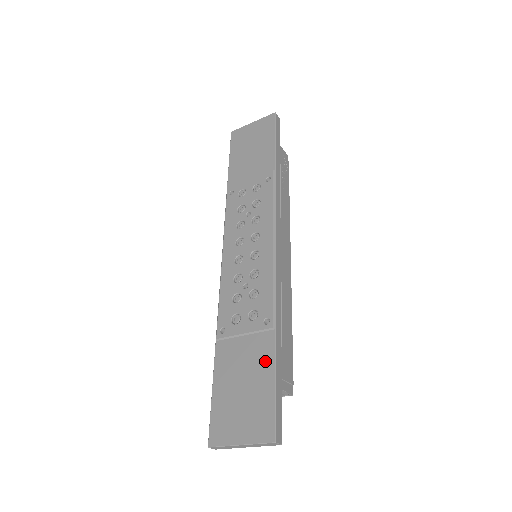
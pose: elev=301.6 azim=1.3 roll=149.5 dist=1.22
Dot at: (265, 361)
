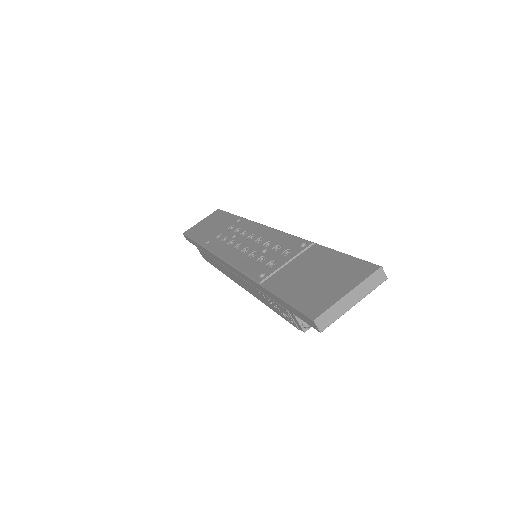
Dot at: (323, 255)
